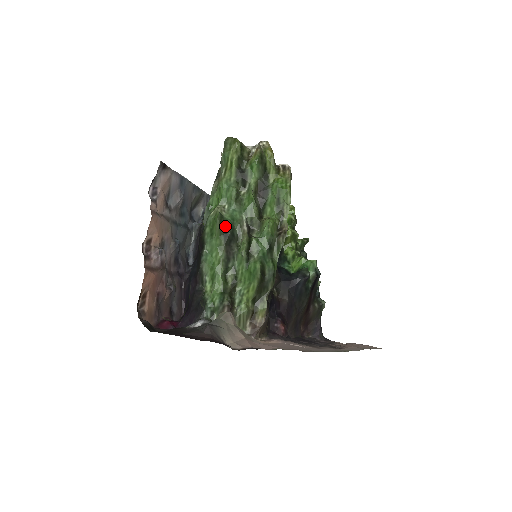
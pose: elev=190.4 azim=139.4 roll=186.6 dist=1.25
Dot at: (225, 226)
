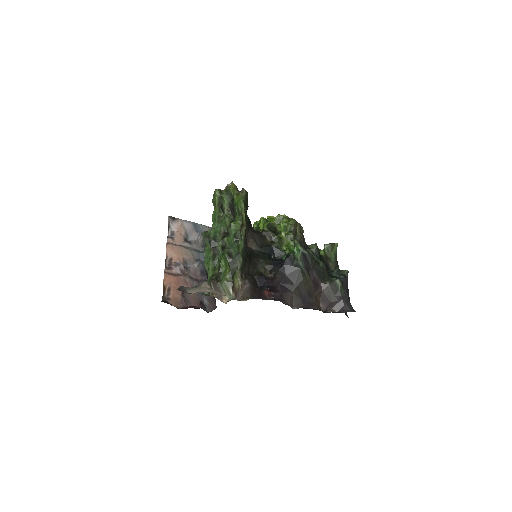
Dot at: (208, 237)
